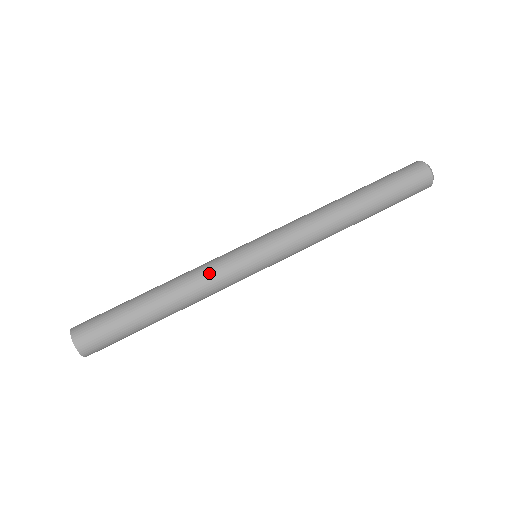
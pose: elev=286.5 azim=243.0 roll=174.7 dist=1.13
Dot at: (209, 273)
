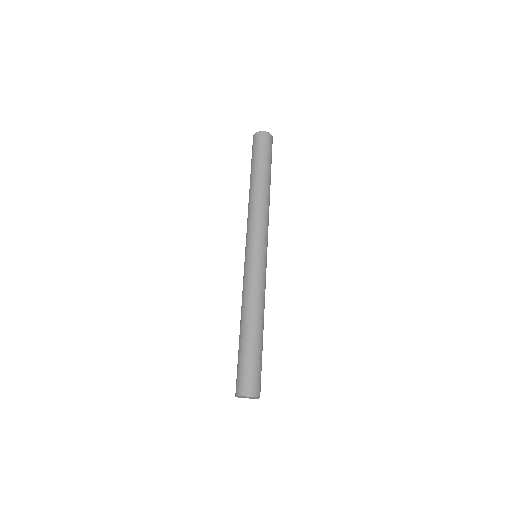
Dot at: (259, 287)
